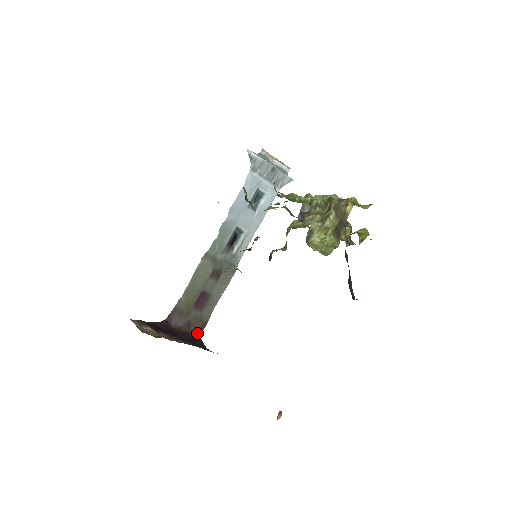
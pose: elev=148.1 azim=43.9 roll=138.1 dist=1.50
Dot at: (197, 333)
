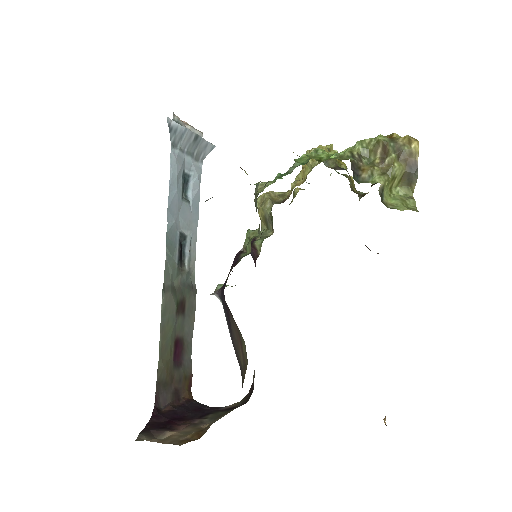
Dot at: (188, 397)
